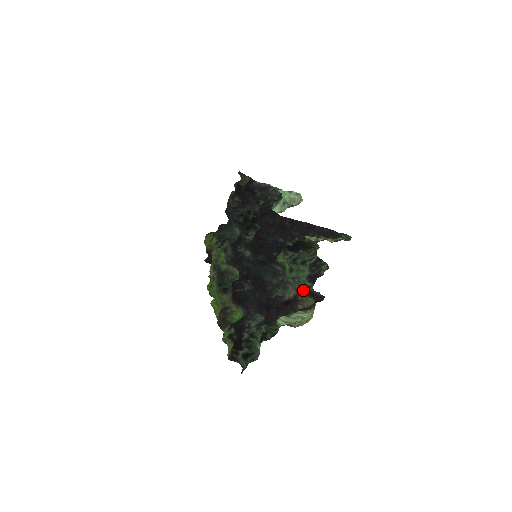
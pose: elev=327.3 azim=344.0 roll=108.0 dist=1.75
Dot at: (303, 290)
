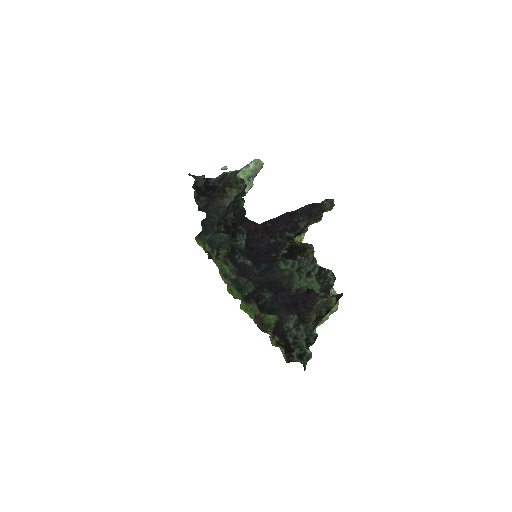
Dot at: occluded
